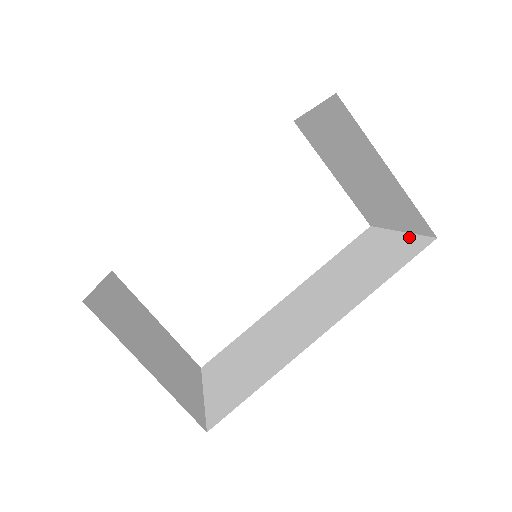
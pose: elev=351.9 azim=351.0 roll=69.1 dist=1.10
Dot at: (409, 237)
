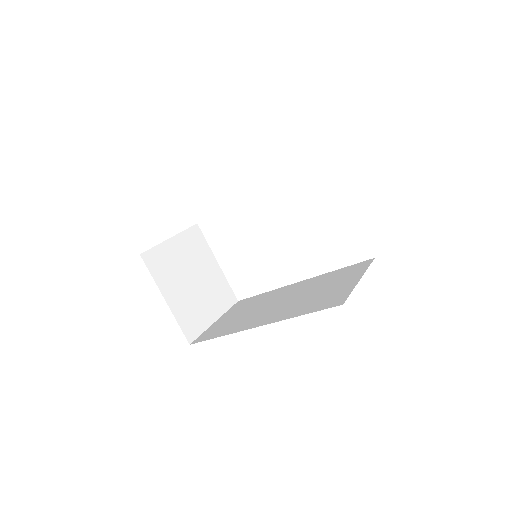
Dot at: (349, 290)
